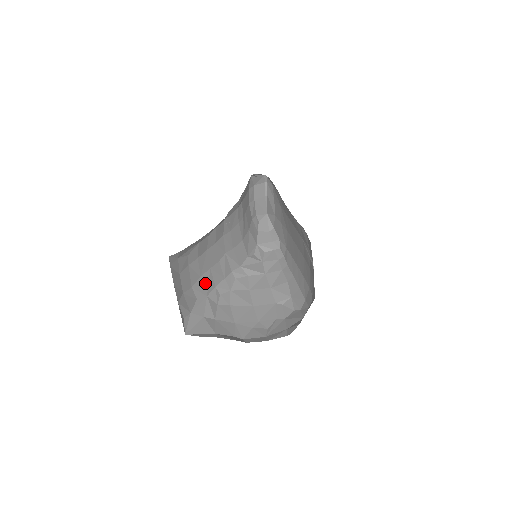
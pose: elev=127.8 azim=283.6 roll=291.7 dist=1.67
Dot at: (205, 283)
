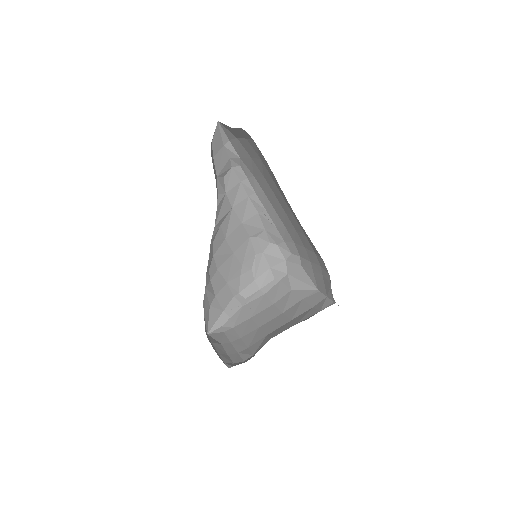
Dot at: occluded
